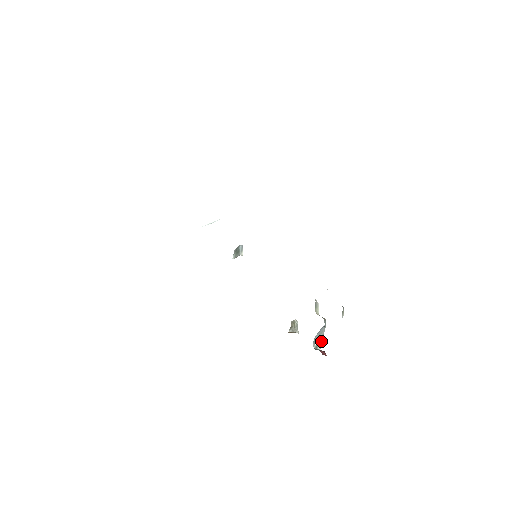
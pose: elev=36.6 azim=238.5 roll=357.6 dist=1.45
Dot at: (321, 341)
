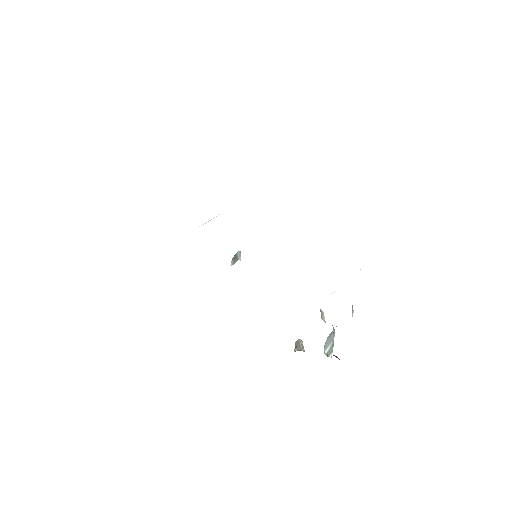
Dot at: (332, 348)
